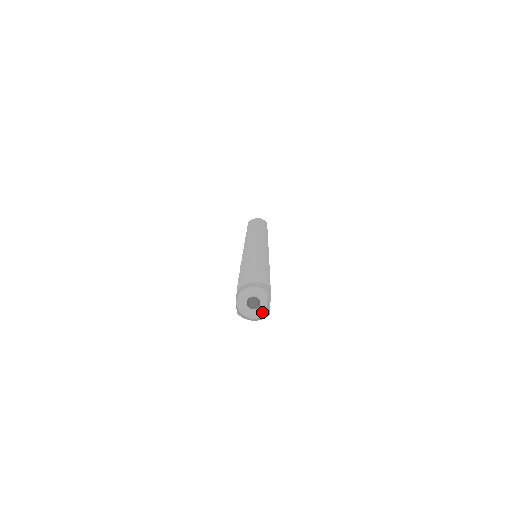
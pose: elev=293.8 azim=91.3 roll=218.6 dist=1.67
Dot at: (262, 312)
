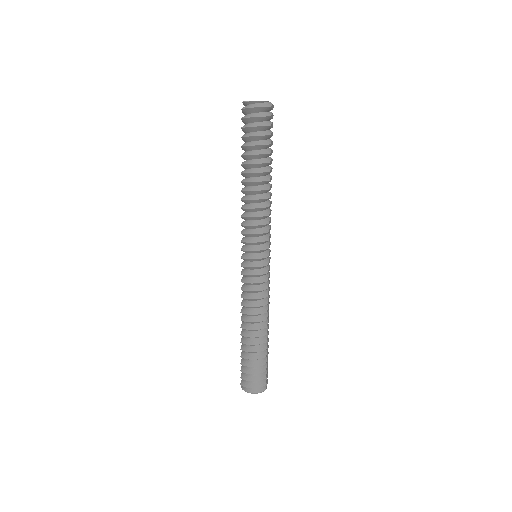
Dot at: (265, 101)
